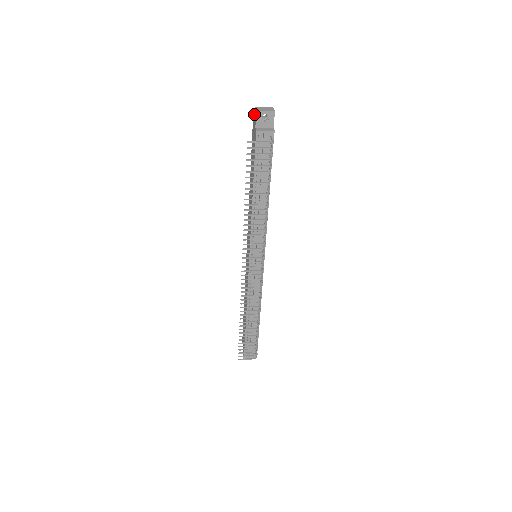
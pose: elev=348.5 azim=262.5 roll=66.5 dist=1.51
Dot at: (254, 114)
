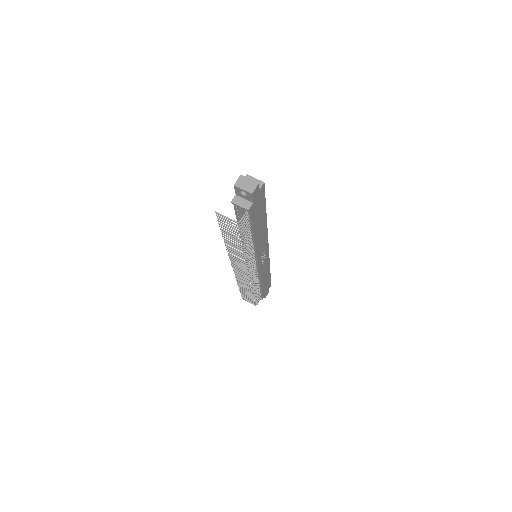
Dot at: occluded
